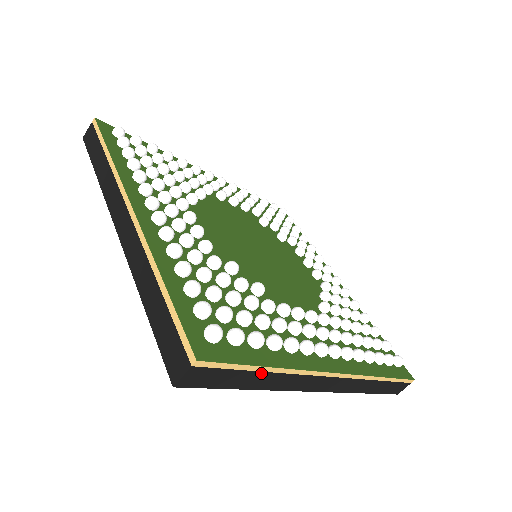
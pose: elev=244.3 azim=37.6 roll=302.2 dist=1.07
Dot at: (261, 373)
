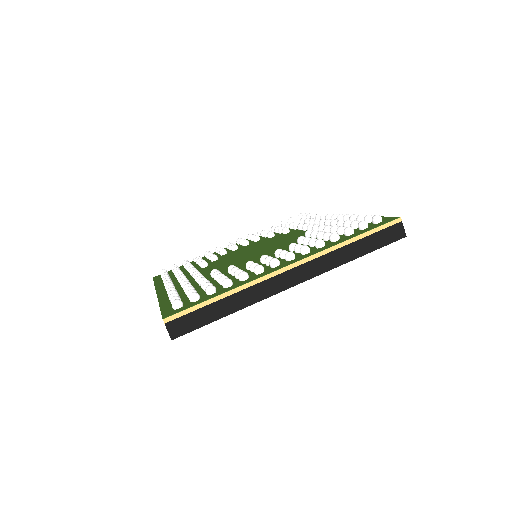
Dot at: (219, 302)
